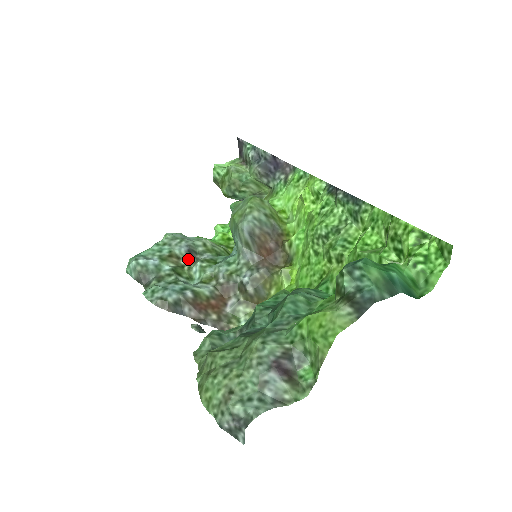
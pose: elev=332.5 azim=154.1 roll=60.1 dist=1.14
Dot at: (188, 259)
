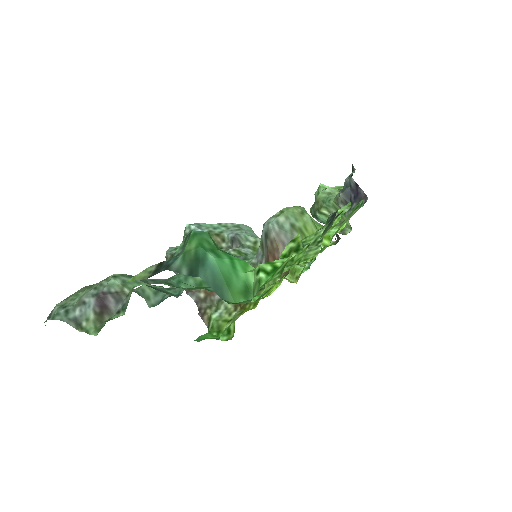
Dot at: (230, 245)
